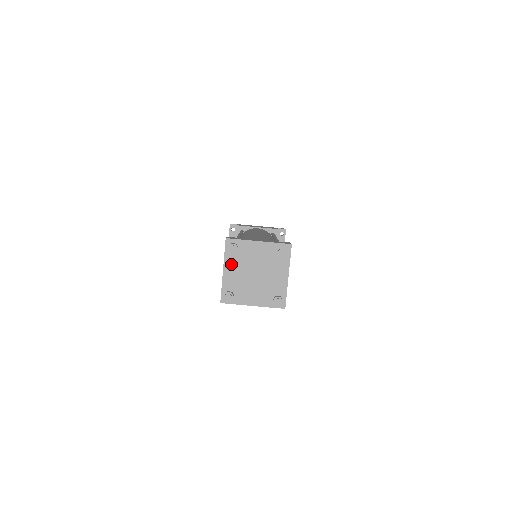
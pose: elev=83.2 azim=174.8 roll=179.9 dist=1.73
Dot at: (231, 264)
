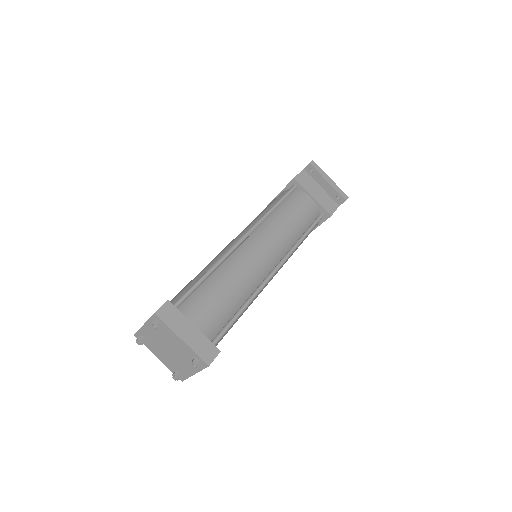
Dot at: (155, 351)
